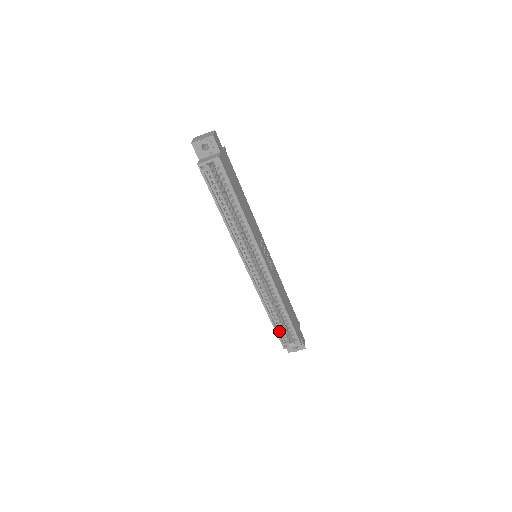
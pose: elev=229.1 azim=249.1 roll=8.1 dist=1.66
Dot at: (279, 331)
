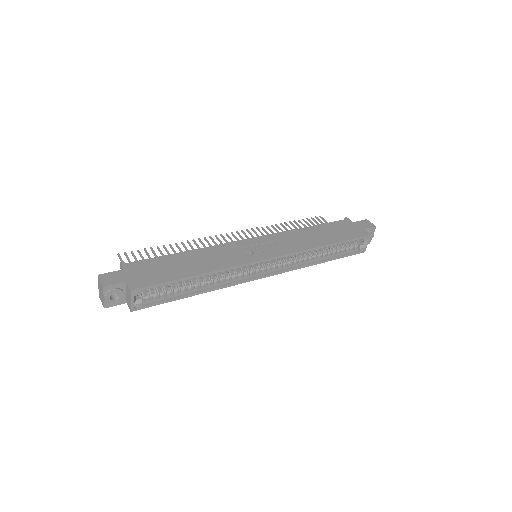
Dot at: (344, 253)
